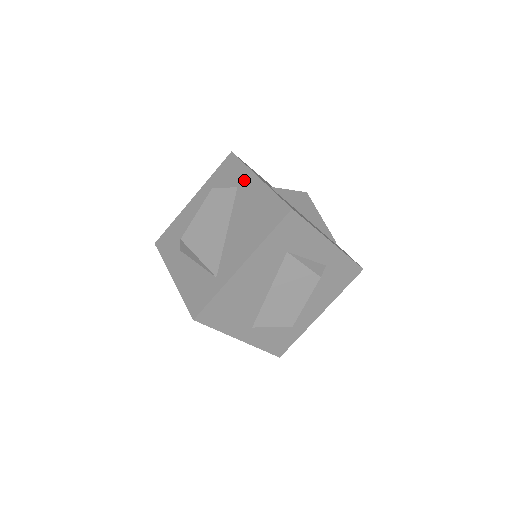
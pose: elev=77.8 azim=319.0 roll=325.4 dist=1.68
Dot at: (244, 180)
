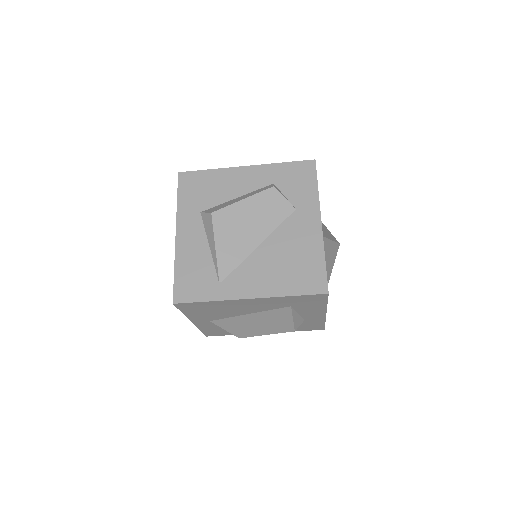
Dot at: (307, 209)
